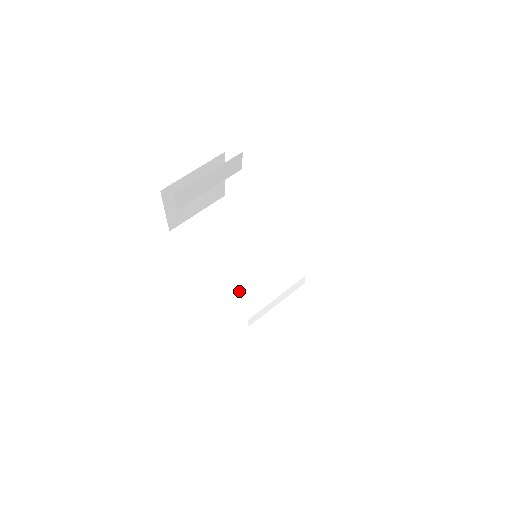
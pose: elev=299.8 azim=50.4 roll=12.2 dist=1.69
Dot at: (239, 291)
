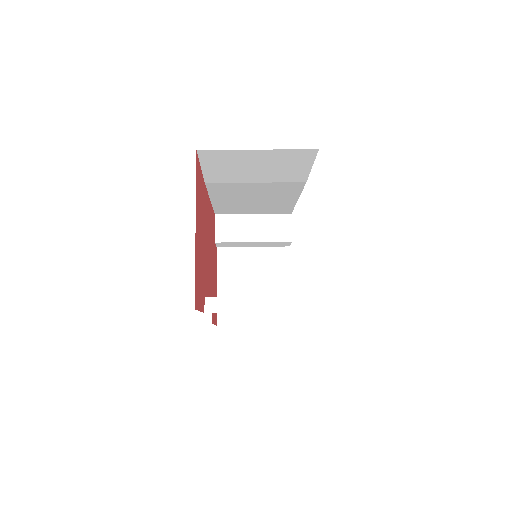
Dot at: occluded
